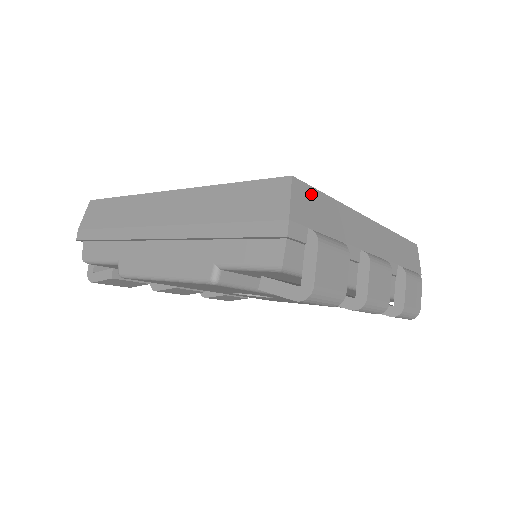
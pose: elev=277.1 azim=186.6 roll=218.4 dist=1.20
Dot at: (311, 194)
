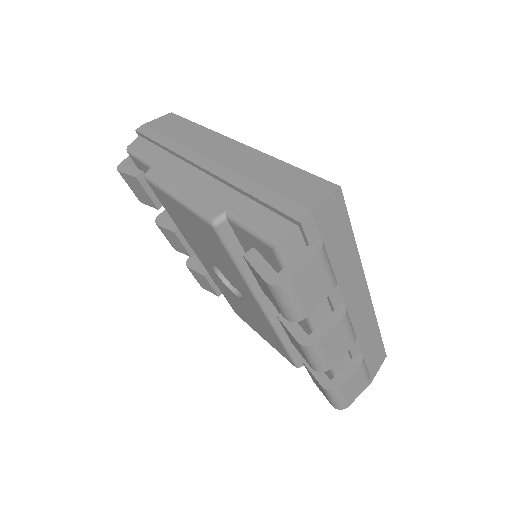
Dot at: (343, 216)
